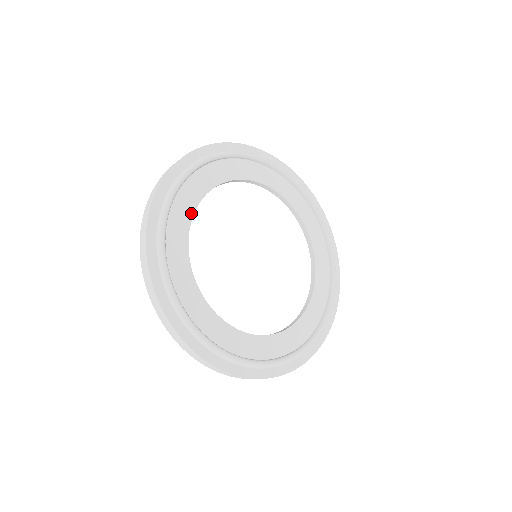
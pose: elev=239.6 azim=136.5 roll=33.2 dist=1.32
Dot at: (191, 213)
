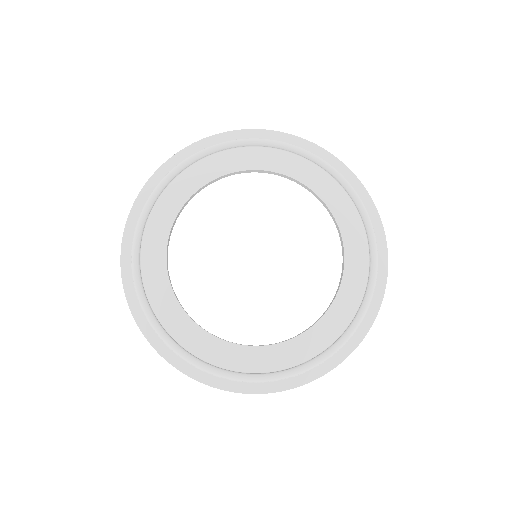
Dot at: (168, 228)
